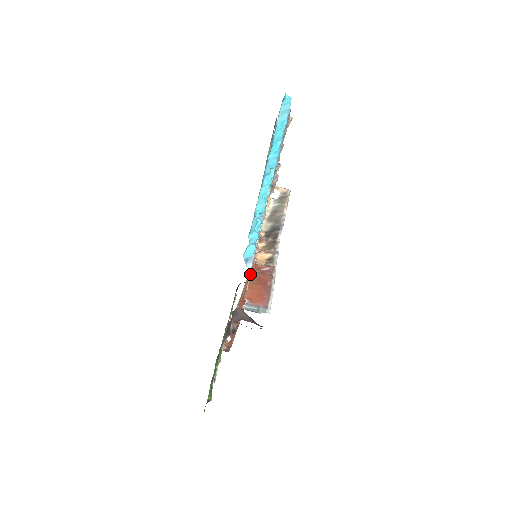
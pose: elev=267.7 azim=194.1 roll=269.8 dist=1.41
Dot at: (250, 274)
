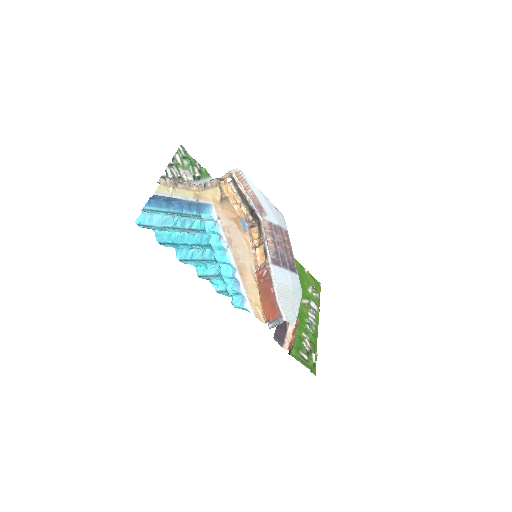
Dot at: (258, 290)
